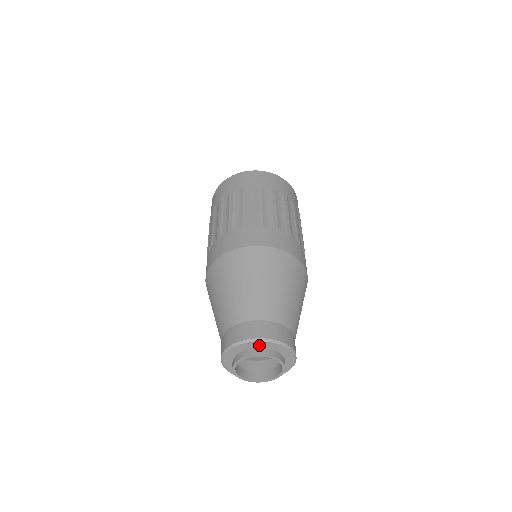
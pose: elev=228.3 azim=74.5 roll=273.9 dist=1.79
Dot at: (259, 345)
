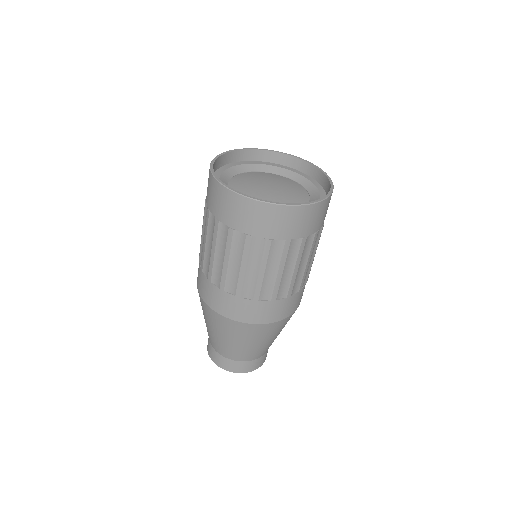
Dot at: occluded
